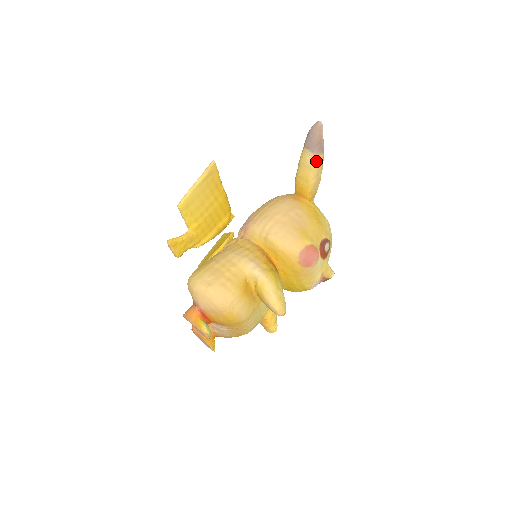
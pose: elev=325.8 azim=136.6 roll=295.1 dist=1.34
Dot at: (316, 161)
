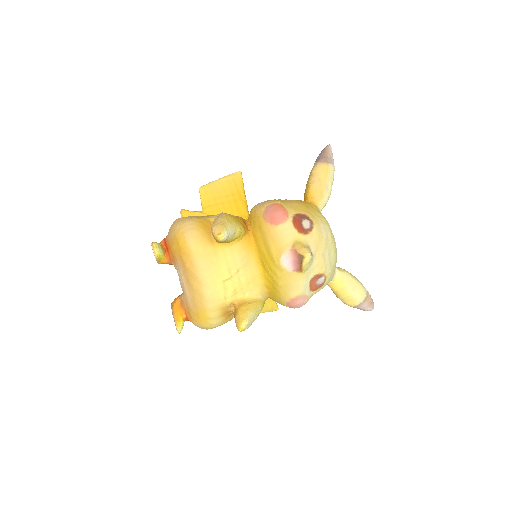
Dot at: (317, 166)
